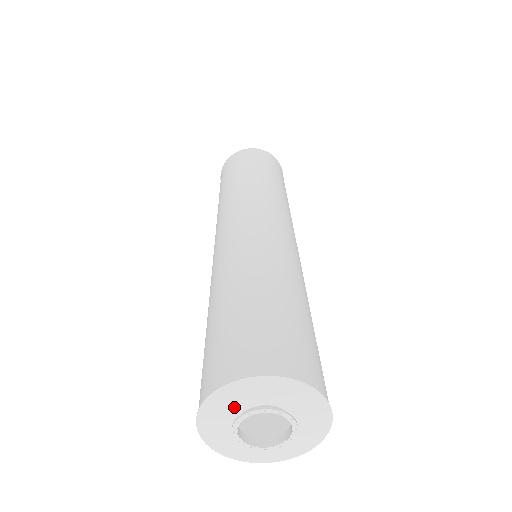
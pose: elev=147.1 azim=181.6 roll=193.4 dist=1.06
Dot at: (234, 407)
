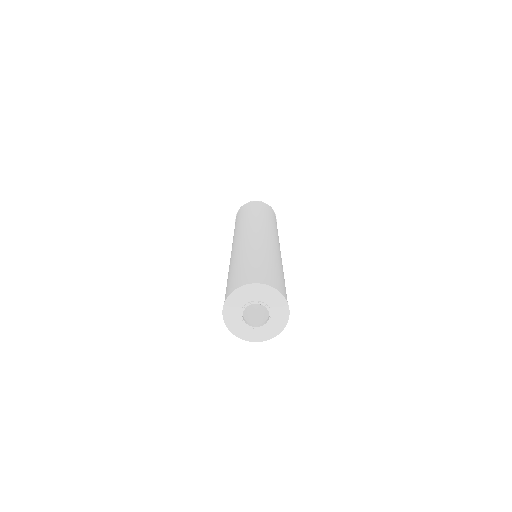
Dot at: (237, 316)
